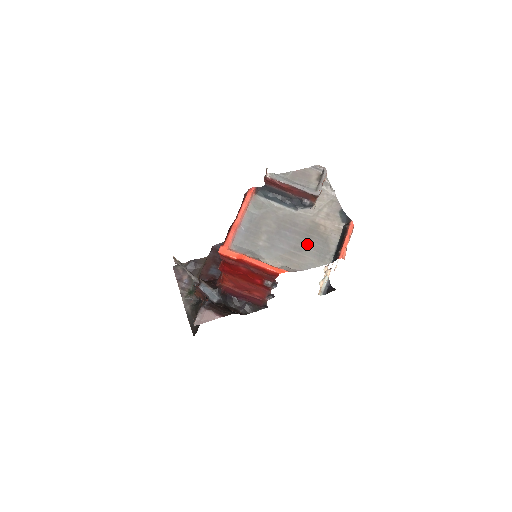
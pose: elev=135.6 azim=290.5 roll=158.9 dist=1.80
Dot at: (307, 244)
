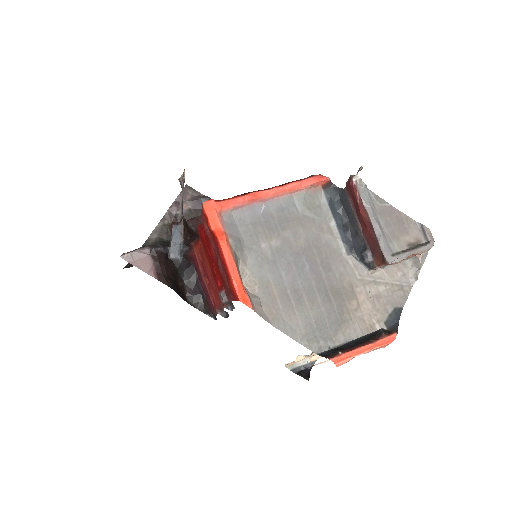
Dot at: (315, 303)
